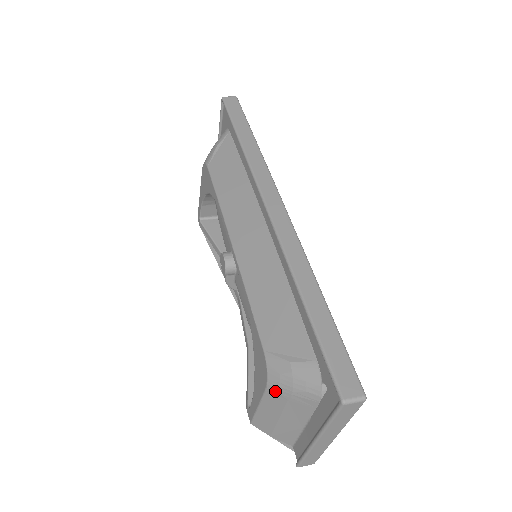
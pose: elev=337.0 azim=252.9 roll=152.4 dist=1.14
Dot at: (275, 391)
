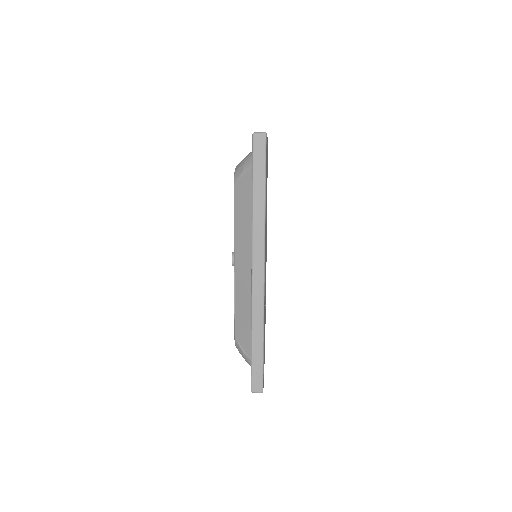
Dot at: occluded
